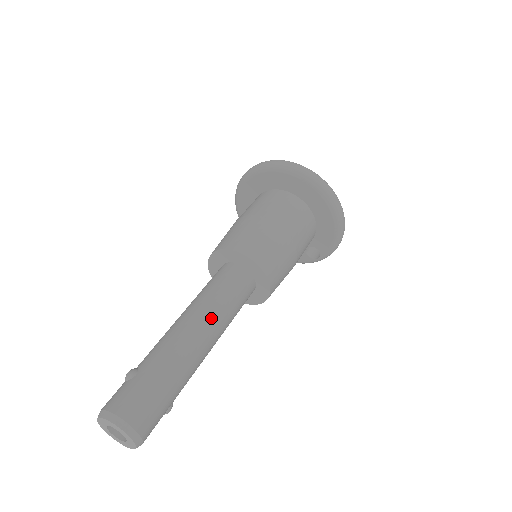
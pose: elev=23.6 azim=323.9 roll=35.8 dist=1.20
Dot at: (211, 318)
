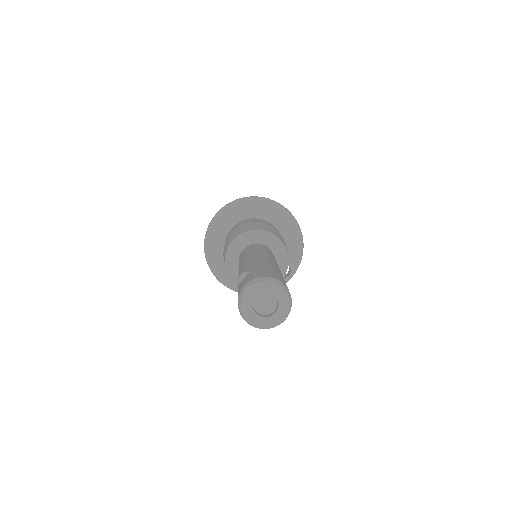
Dot at: (270, 256)
